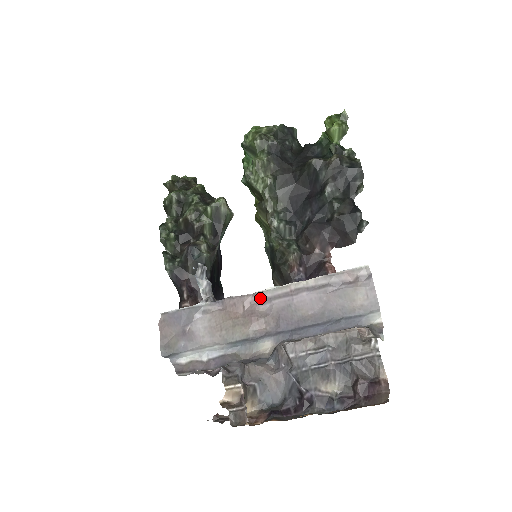
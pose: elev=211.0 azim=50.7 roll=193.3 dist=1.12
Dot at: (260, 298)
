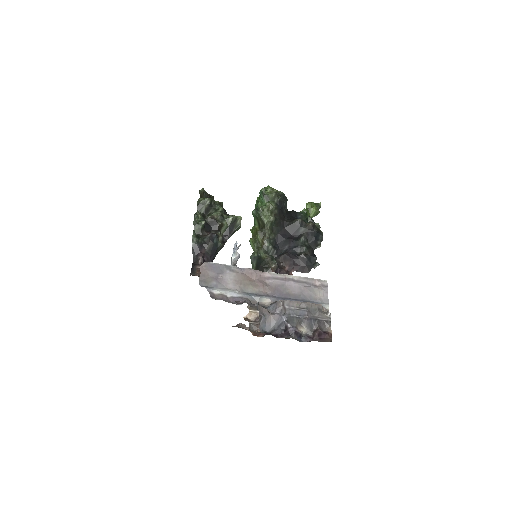
Dot at: (267, 275)
